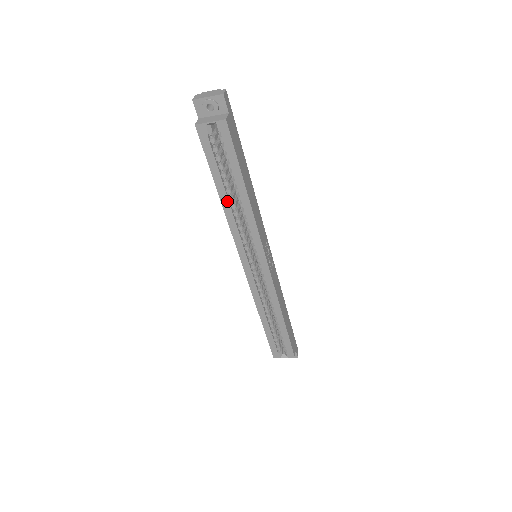
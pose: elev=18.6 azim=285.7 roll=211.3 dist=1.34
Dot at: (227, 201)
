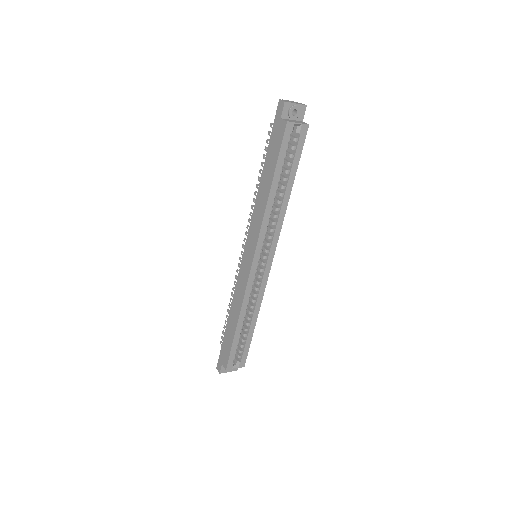
Dot at: (274, 195)
